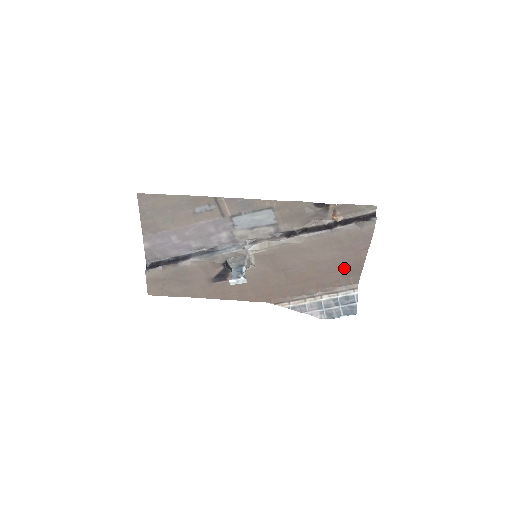
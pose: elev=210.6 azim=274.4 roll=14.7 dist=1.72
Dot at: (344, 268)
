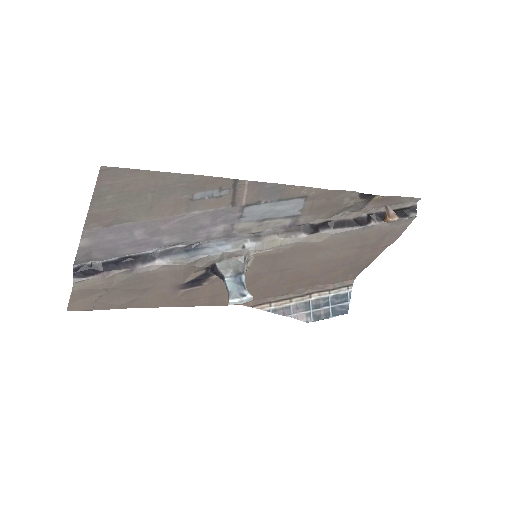
Dot at: (350, 265)
